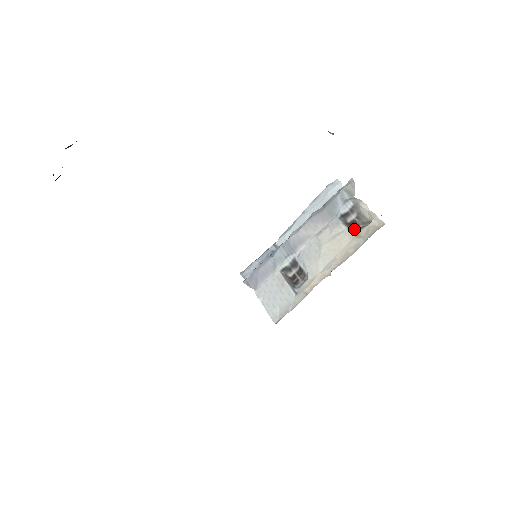
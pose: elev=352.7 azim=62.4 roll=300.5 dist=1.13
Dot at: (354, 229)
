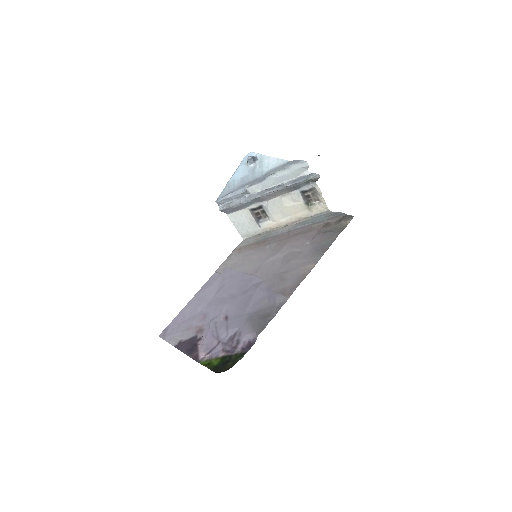
Dot at: (308, 203)
